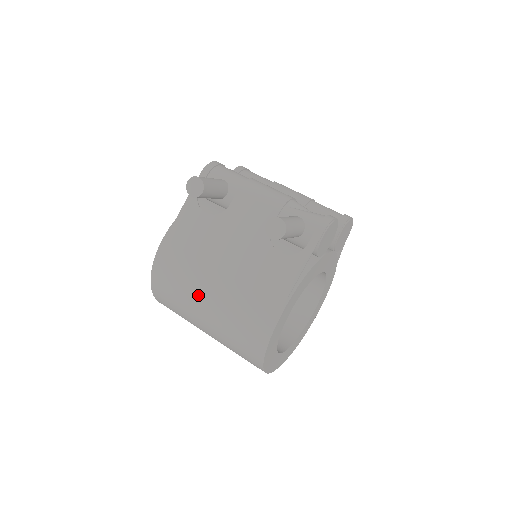
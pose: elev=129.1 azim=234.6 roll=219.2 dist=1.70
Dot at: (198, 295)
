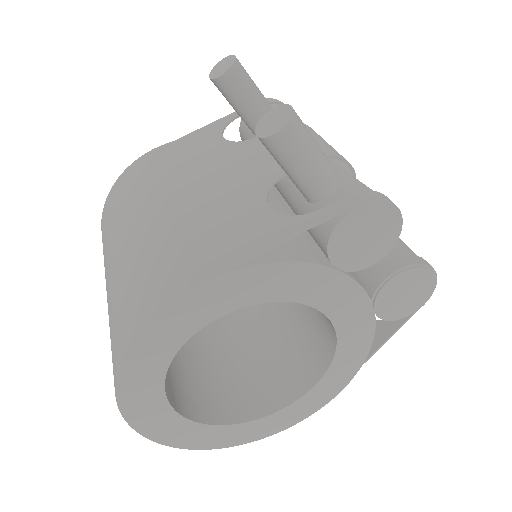
Dot at: (127, 223)
